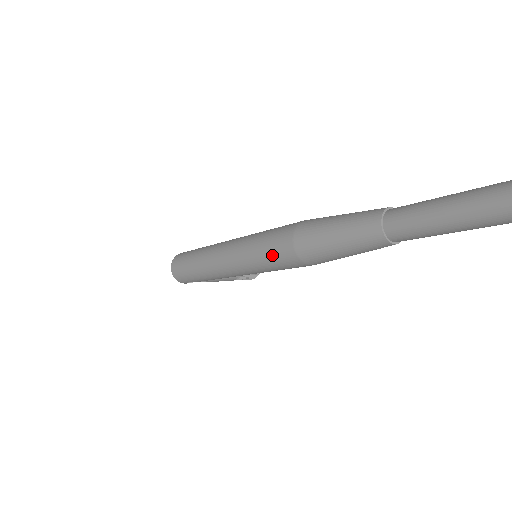
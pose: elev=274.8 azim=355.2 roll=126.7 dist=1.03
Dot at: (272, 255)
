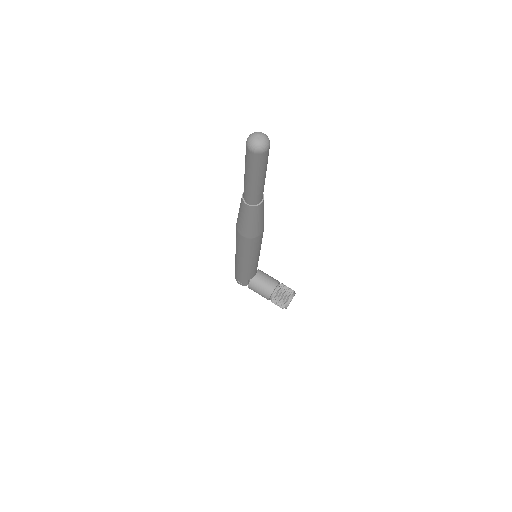
Dot at: occluded
